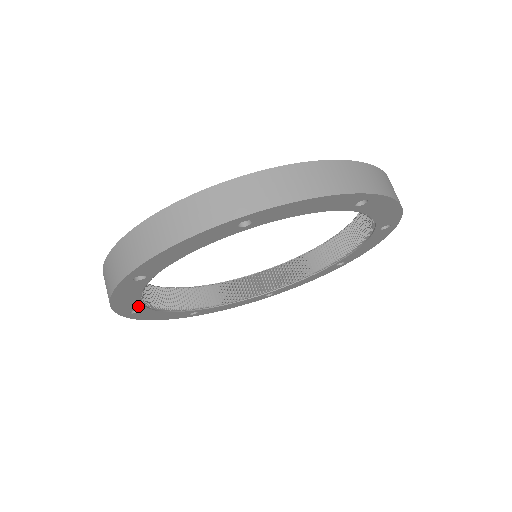
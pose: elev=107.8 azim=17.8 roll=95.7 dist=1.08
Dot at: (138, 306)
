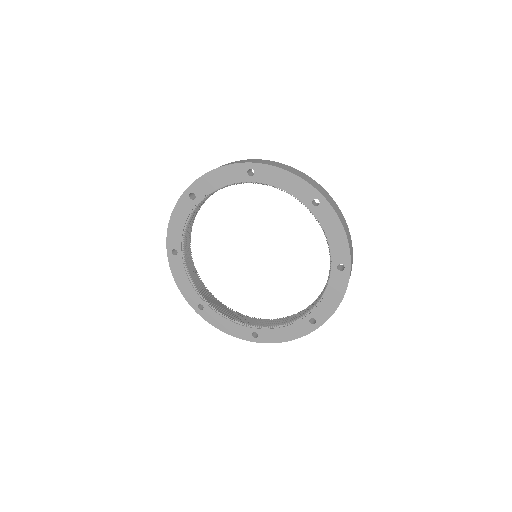
Dot at: (198, 298)
